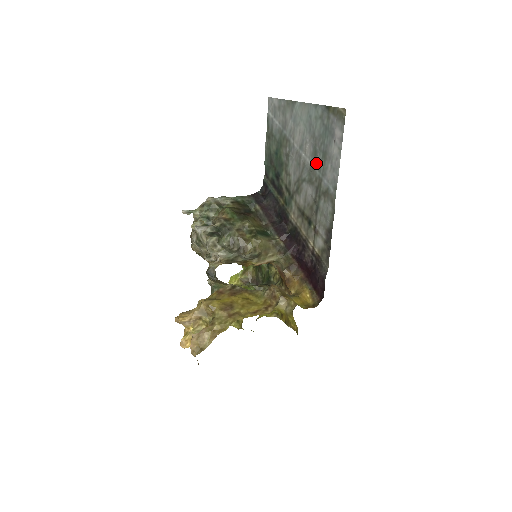
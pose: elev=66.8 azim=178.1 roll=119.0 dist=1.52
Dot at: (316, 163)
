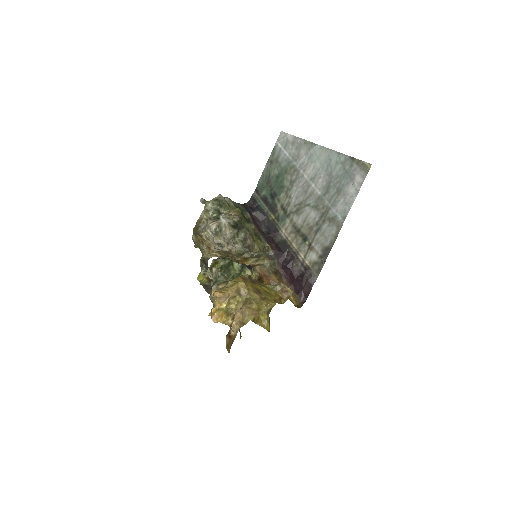
Dot at: (327, 195)
